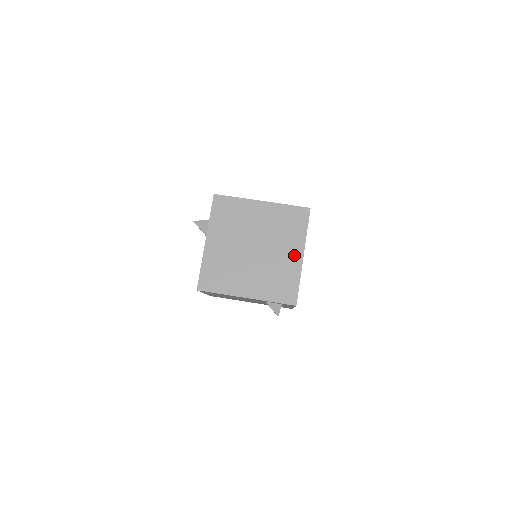
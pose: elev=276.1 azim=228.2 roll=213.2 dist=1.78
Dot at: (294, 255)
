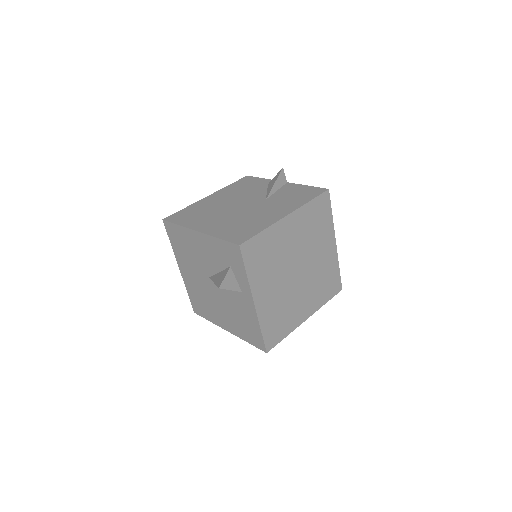
Dot at: (329, 248)
